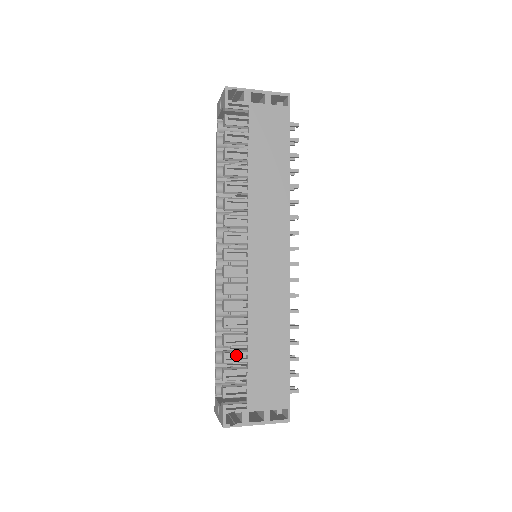
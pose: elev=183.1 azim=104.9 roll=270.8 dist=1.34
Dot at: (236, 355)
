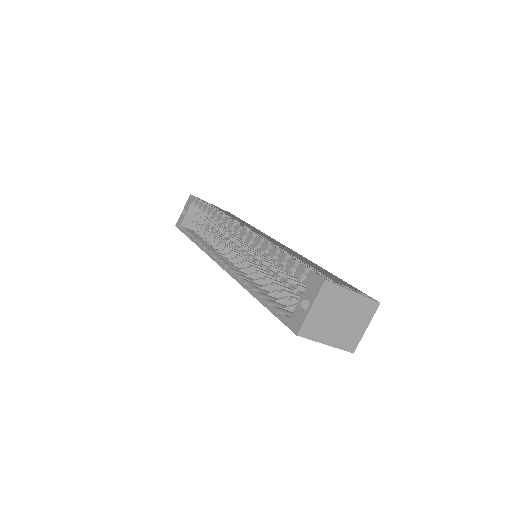
Dot at: occluded
